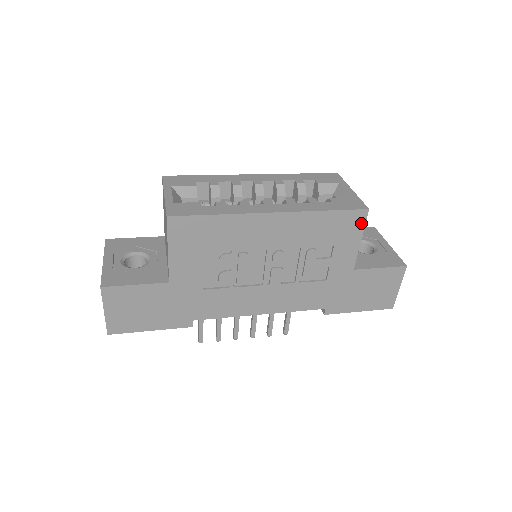
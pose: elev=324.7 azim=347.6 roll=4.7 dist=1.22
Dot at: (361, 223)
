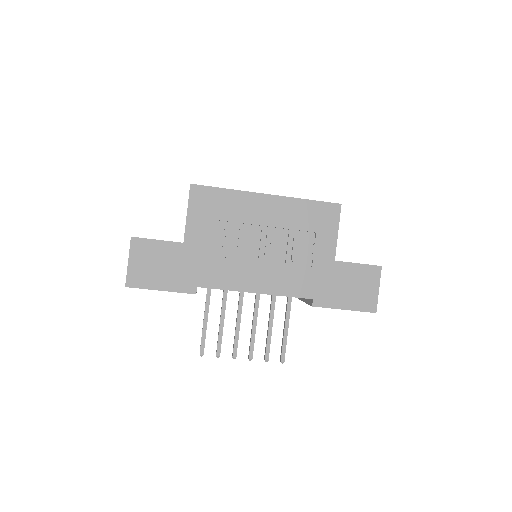
Dot at: (336, 216)
